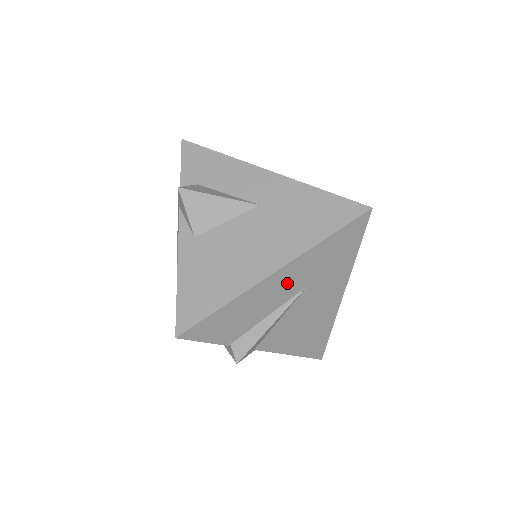
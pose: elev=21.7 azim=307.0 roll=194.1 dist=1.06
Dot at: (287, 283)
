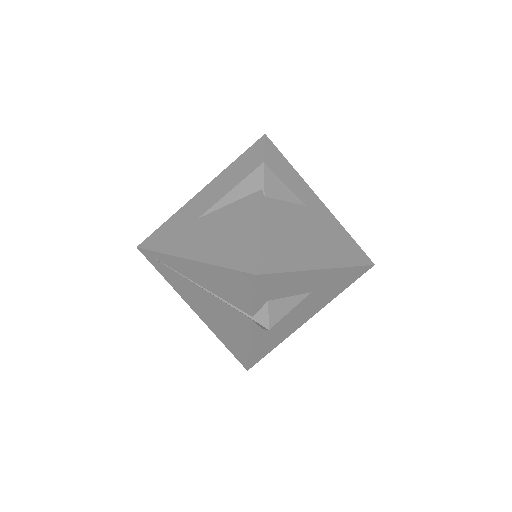
Dot at: occluded
